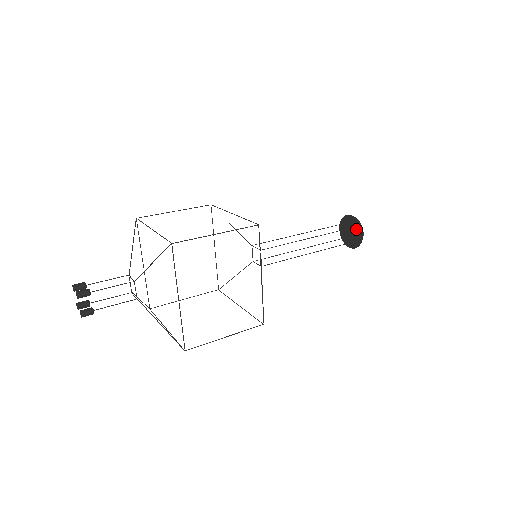
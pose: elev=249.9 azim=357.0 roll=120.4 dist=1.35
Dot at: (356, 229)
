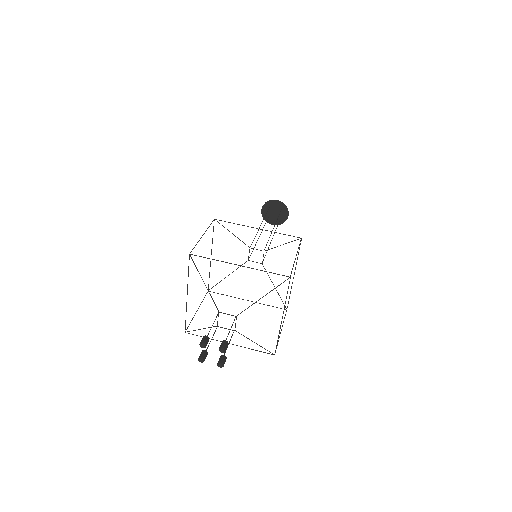
Dot at: (282, 211)
